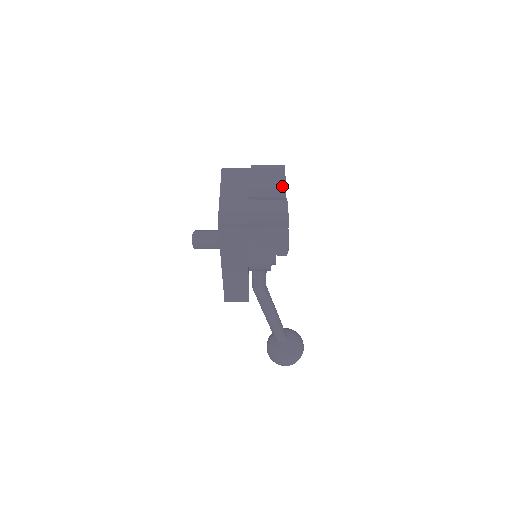
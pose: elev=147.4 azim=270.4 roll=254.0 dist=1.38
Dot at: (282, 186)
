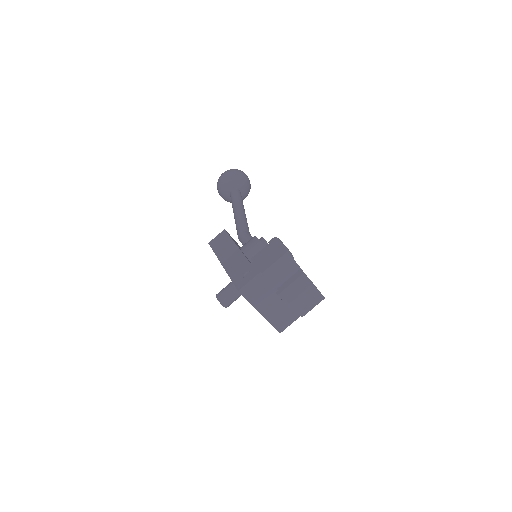
Dot at: (299, 272)
